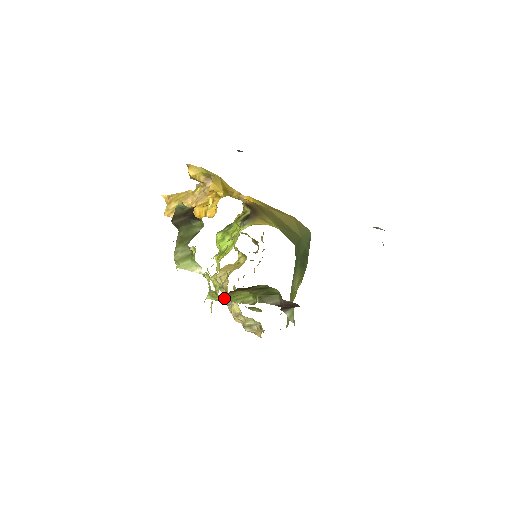
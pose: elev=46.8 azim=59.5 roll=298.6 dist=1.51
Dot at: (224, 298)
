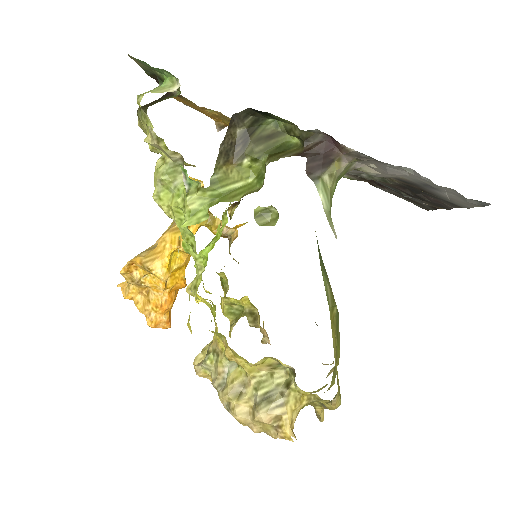
Dot at: (212, 203)
